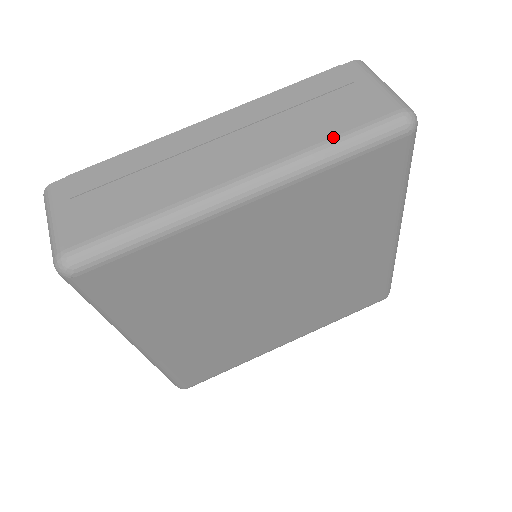
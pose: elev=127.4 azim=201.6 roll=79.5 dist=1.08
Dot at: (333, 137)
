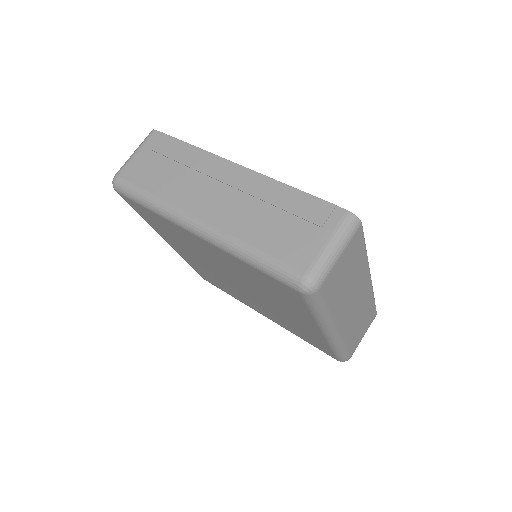
Dot at: (257, 249)
